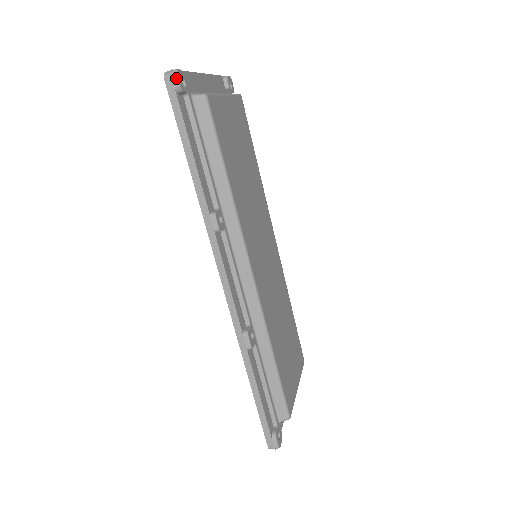
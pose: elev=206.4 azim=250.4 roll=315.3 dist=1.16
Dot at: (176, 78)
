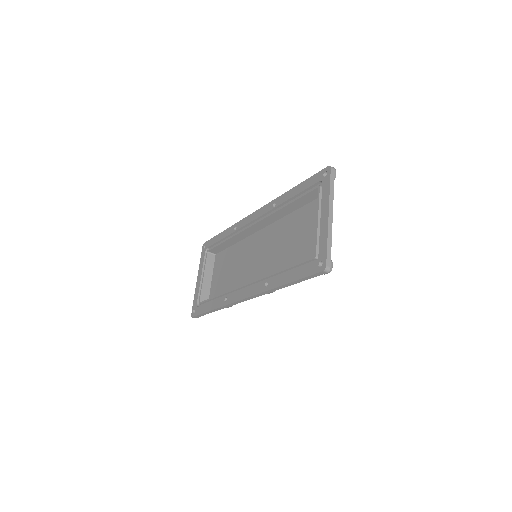
Dot at: occluded
